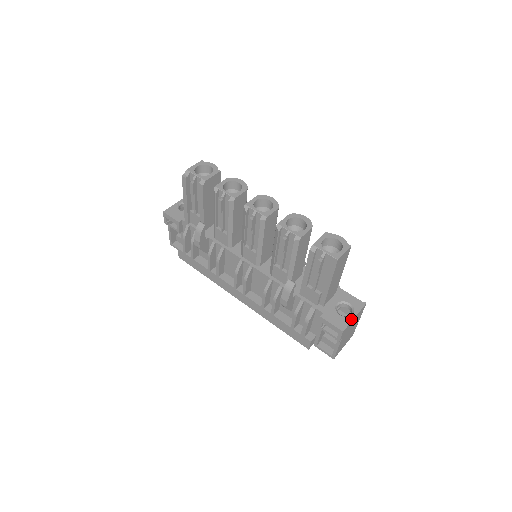
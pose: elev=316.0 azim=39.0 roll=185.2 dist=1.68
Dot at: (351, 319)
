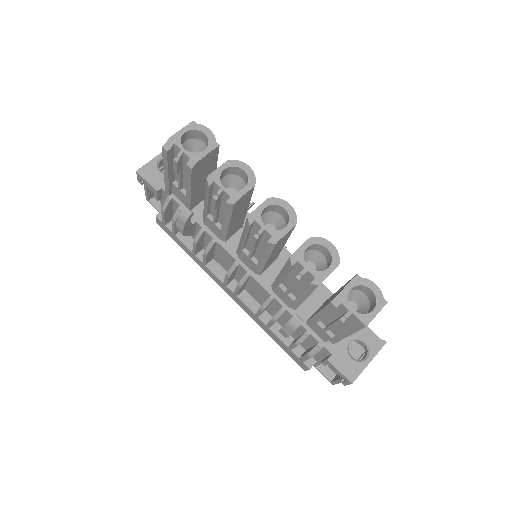
Dot at: (364, 366)
